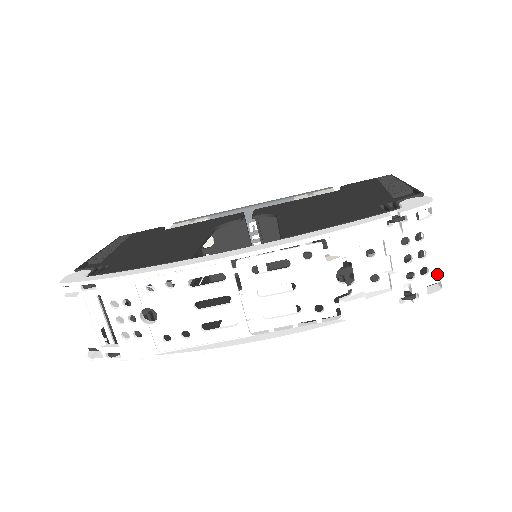
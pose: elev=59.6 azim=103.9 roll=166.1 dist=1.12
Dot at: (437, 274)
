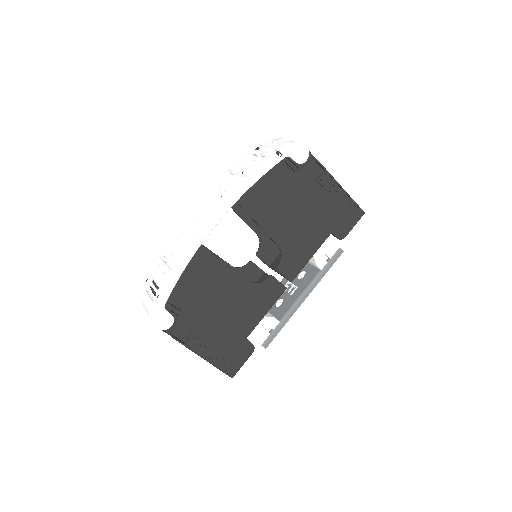
Dot at: (288, 142)
